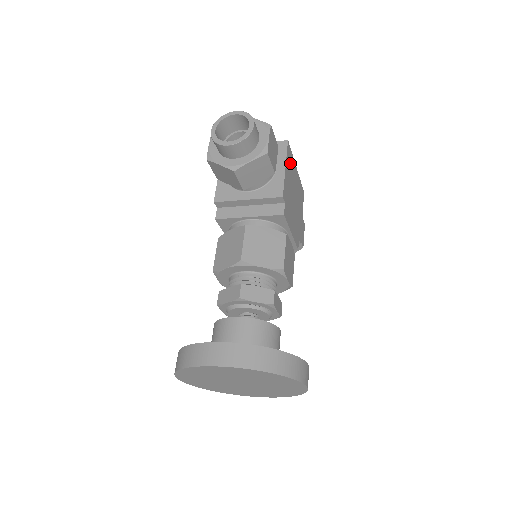
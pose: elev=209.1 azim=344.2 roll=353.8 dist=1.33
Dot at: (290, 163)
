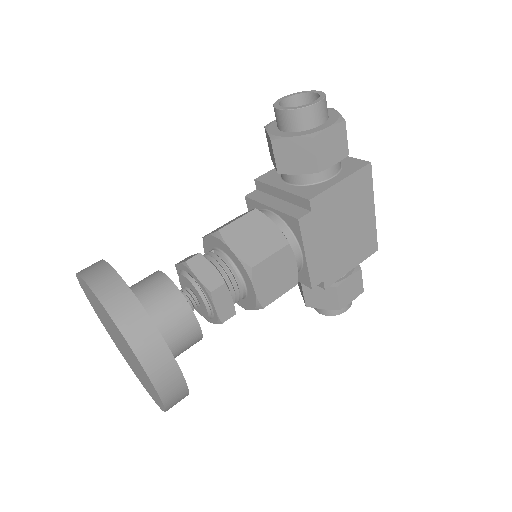
Dot at: (359, 188)
